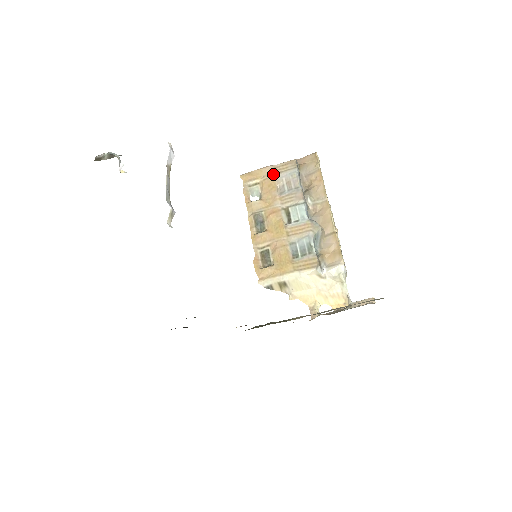
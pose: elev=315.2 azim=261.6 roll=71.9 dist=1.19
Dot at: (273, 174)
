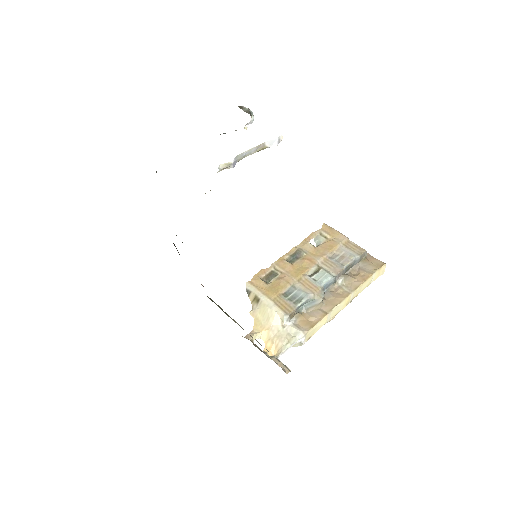
Dot at: (342, 243)
